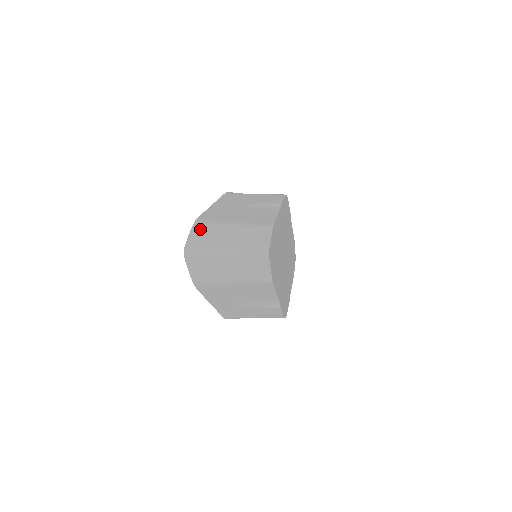
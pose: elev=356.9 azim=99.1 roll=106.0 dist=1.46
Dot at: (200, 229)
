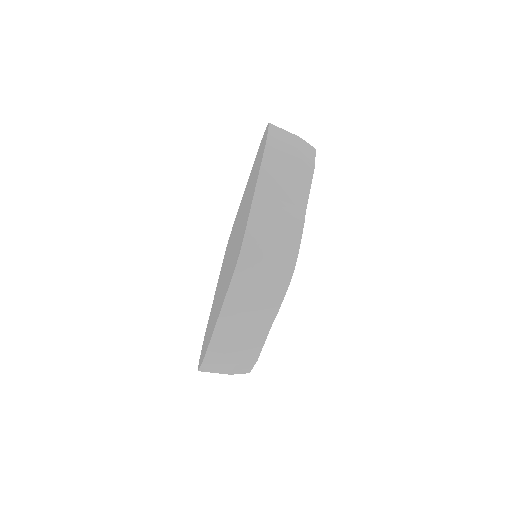
Dot at: occluded
